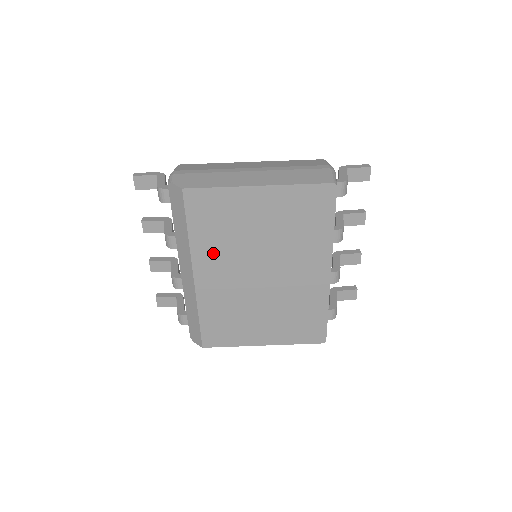
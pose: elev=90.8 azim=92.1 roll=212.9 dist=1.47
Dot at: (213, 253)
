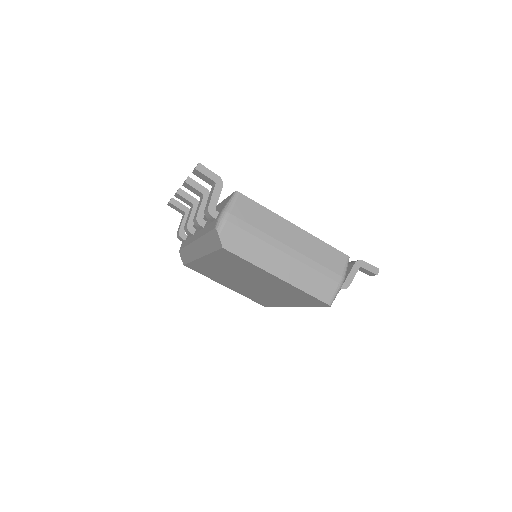
Dot at: (222, 264)
